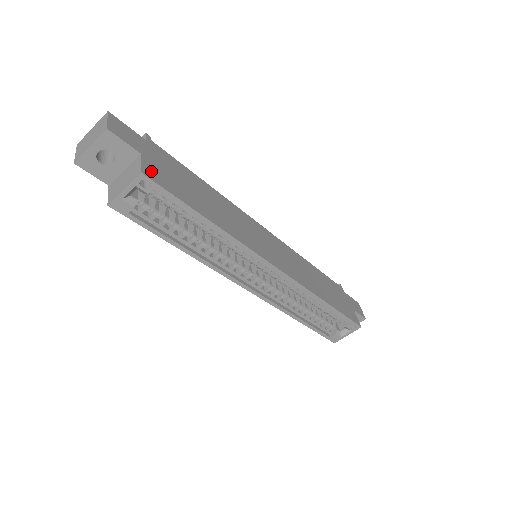
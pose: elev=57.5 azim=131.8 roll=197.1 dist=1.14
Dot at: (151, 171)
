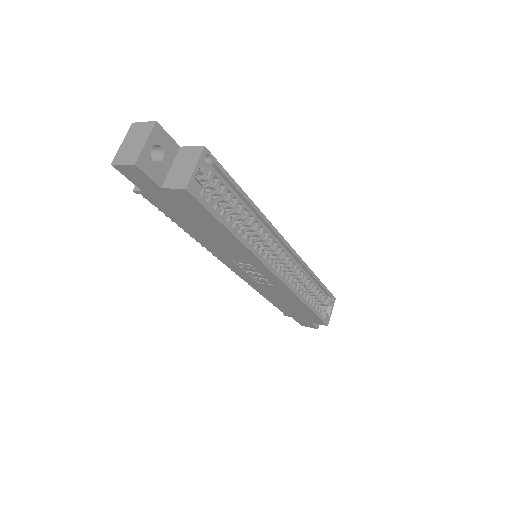
Dot at: occluded
